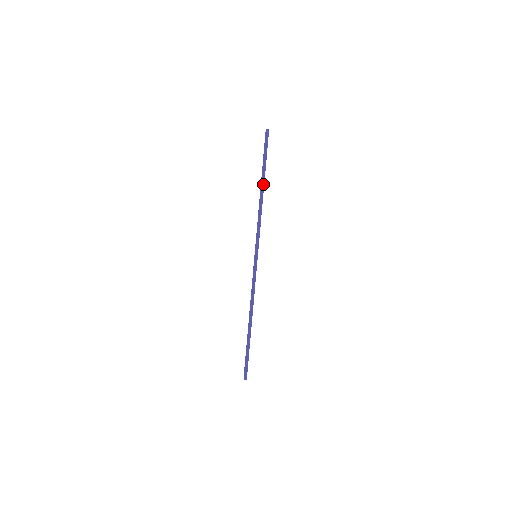
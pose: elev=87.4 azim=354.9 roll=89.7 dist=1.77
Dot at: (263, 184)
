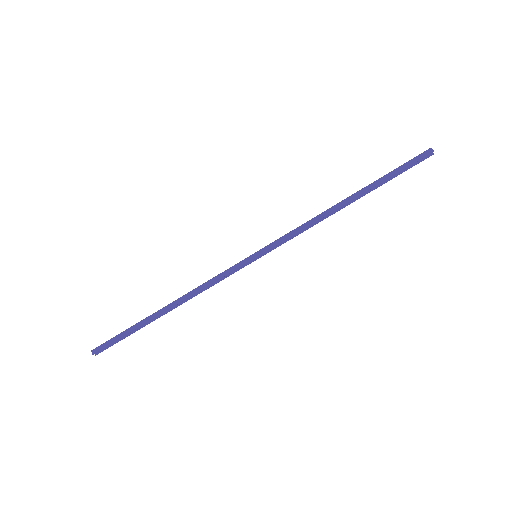
Dot at: (355, 196)
